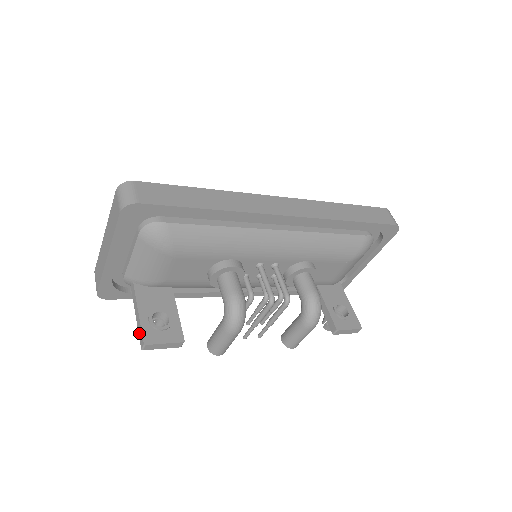
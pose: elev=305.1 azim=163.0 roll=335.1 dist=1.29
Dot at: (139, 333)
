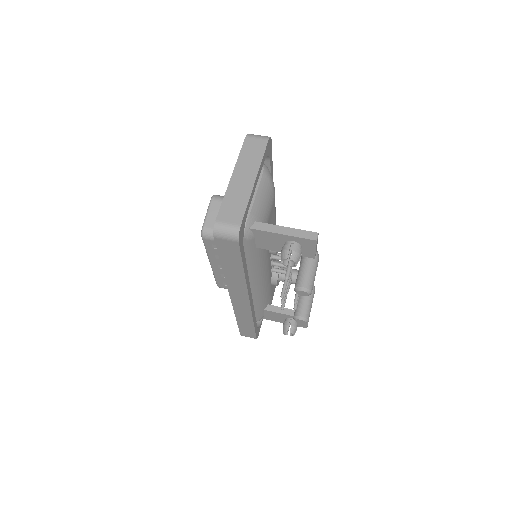
Dot at: (302, 235)
